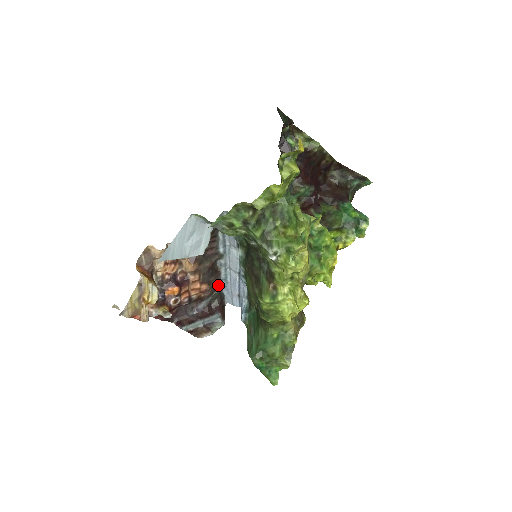
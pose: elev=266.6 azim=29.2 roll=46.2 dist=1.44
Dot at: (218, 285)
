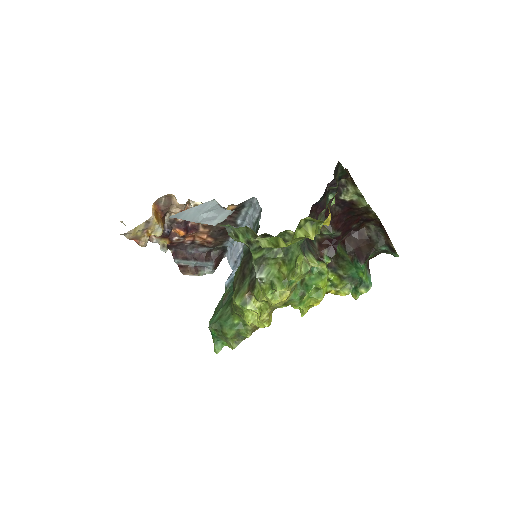
Dot at: (224, 242)
